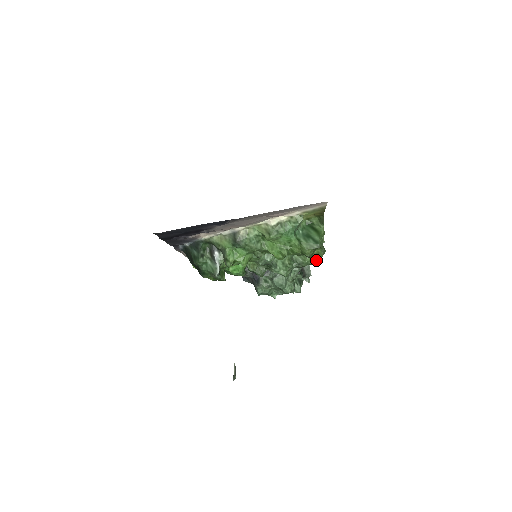
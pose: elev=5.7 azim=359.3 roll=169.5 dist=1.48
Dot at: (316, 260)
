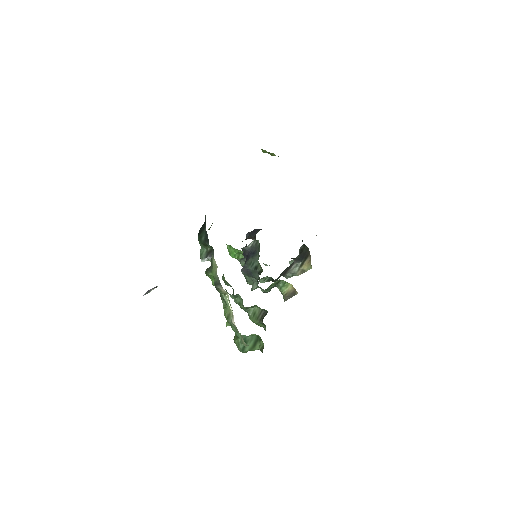
Dot at: occluded
